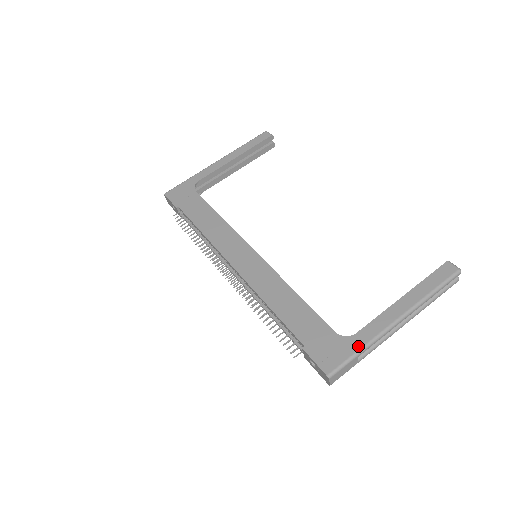
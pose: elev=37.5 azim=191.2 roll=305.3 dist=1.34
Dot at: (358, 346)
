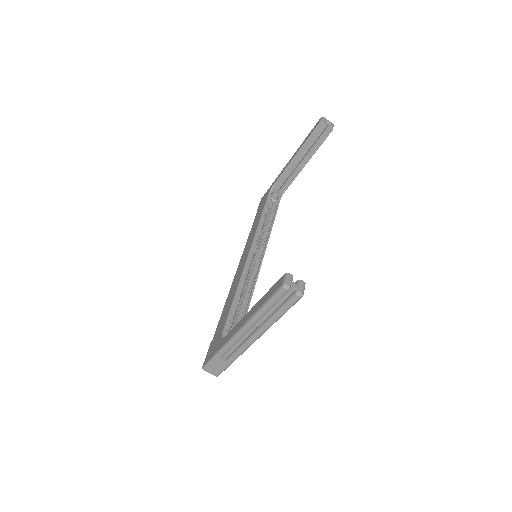
Dot at: (218, 349)
